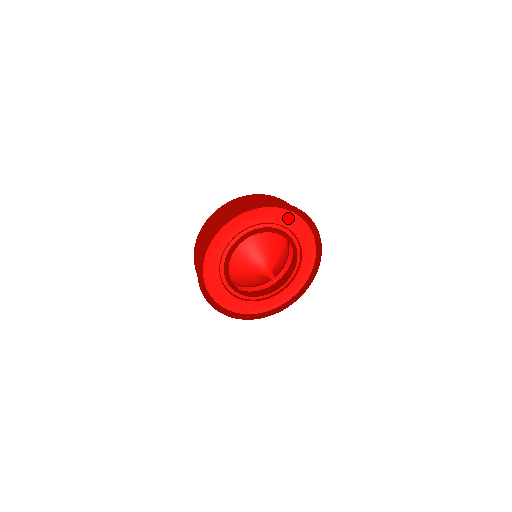
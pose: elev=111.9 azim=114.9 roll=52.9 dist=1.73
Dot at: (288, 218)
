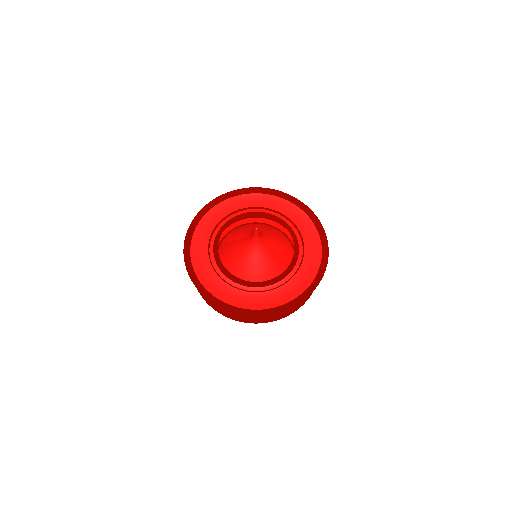
Dot at: (308, 230)
